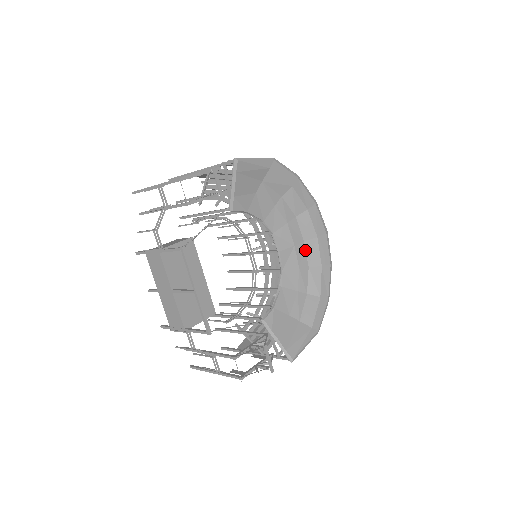
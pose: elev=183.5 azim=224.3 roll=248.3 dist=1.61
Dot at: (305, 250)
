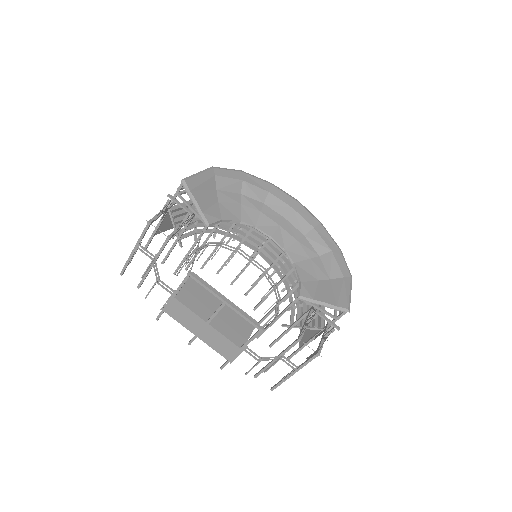
Dot at: (291, 224)
